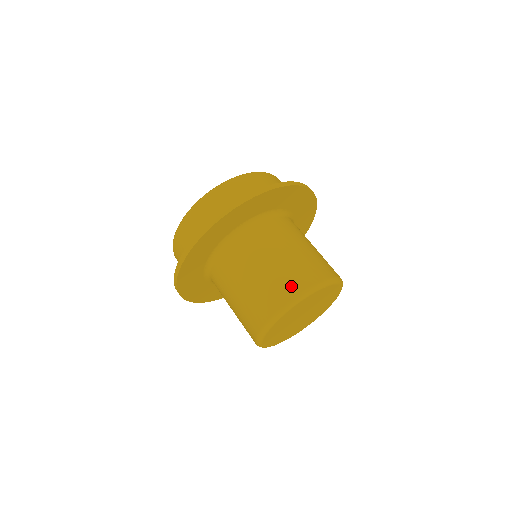
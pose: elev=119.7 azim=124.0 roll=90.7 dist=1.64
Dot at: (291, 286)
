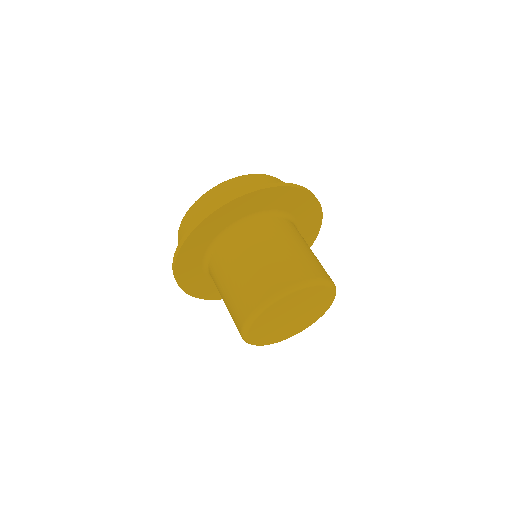
Dot at: (265, 288)
